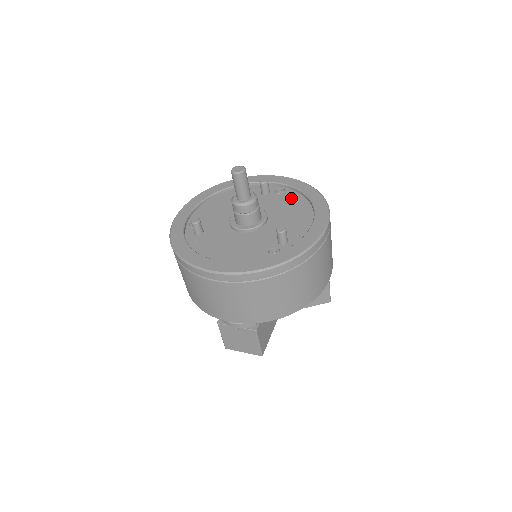
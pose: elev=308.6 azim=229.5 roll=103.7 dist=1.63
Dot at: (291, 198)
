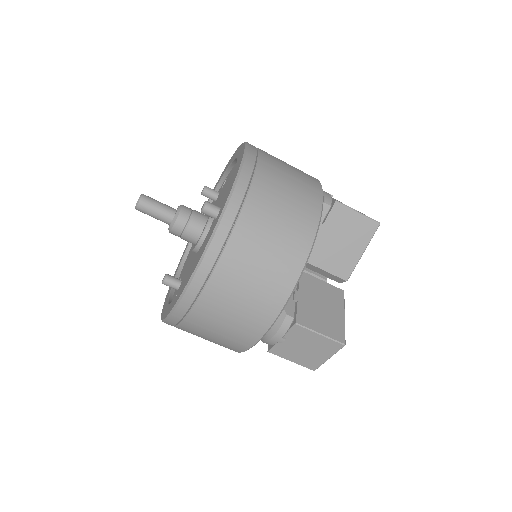
Dot at: (229, 176)
